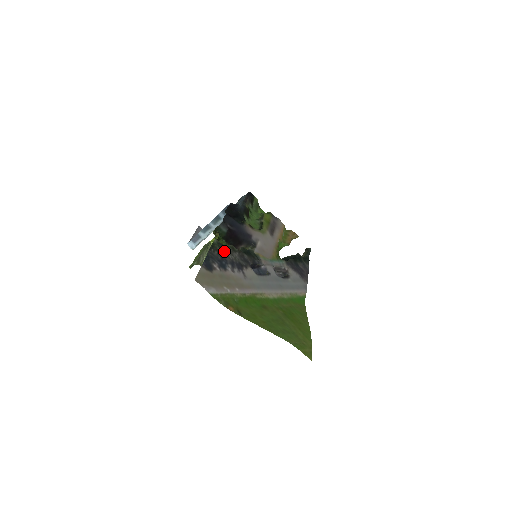
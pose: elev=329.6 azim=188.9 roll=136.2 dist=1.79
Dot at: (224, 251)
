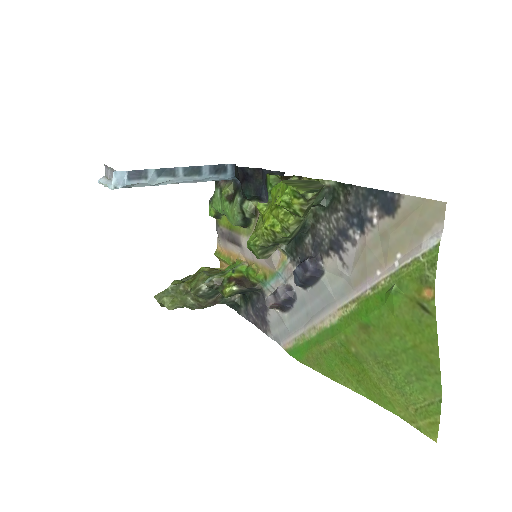
Dot at: (334, 207)
